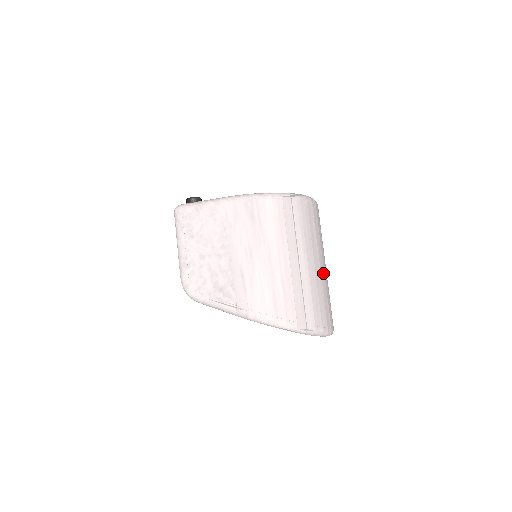
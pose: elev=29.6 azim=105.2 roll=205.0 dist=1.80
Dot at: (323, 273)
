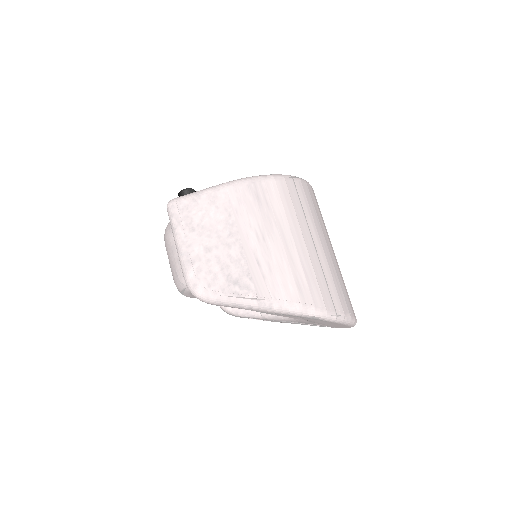
Dot at: (335, 258)
